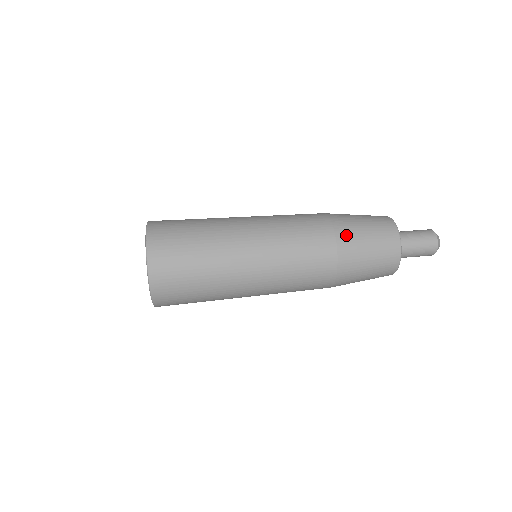
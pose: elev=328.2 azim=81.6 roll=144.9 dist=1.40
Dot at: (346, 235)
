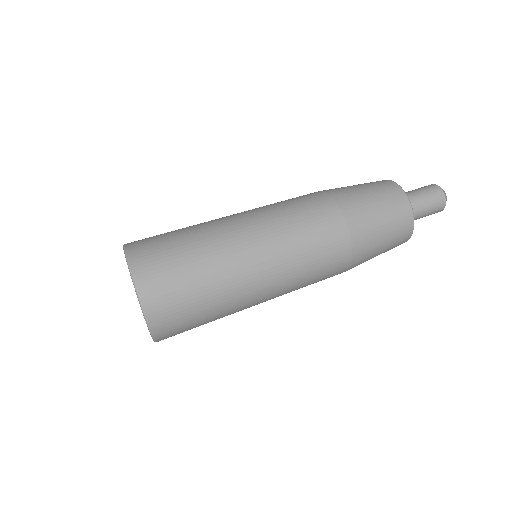
Dot at: (358, 220)
